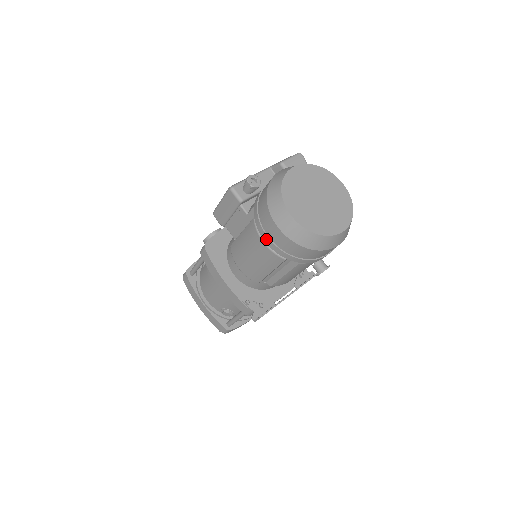
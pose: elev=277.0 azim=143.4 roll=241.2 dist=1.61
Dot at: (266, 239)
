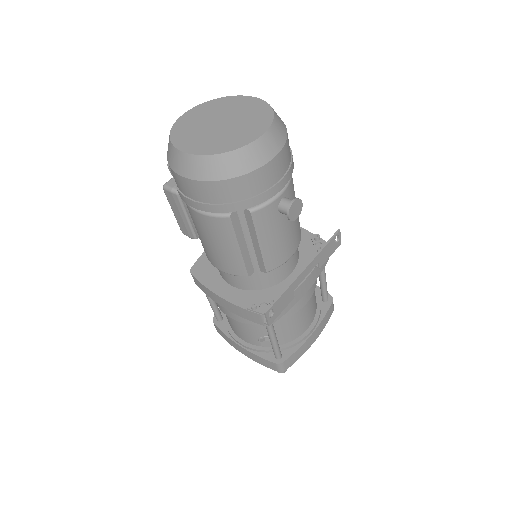
Dot at: (192, 204)
